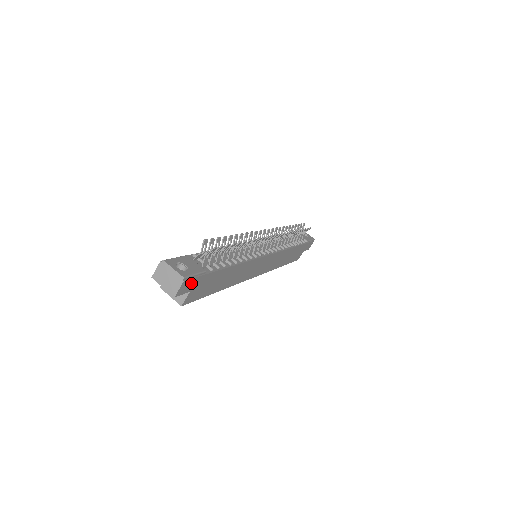
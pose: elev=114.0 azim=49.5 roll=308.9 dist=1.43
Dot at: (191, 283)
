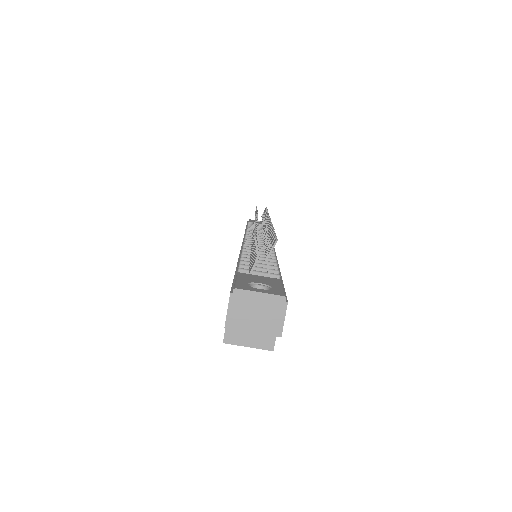
Dot at: occluded
